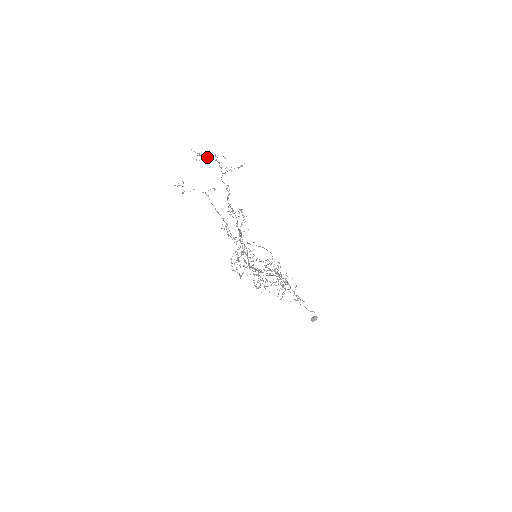
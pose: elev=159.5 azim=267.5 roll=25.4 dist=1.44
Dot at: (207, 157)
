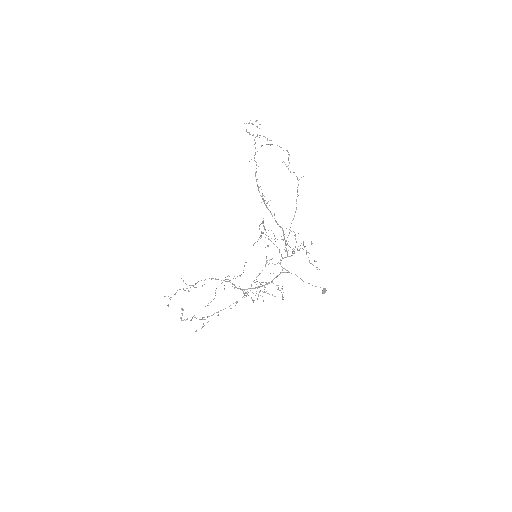
Dot at: occluded
